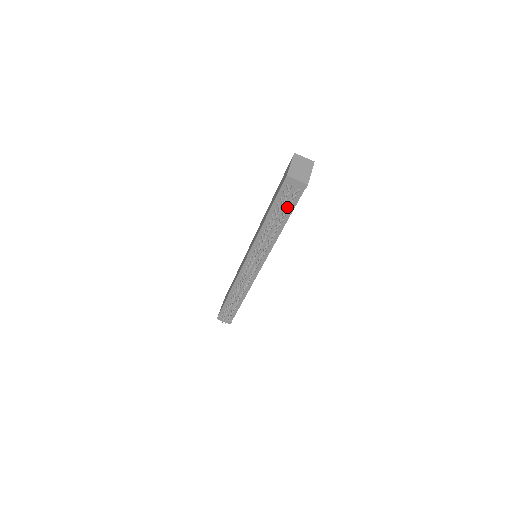
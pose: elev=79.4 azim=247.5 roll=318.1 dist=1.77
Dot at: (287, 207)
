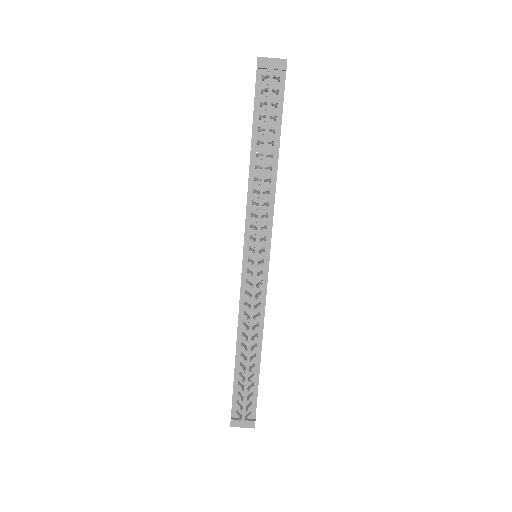
Dot at: occluded
